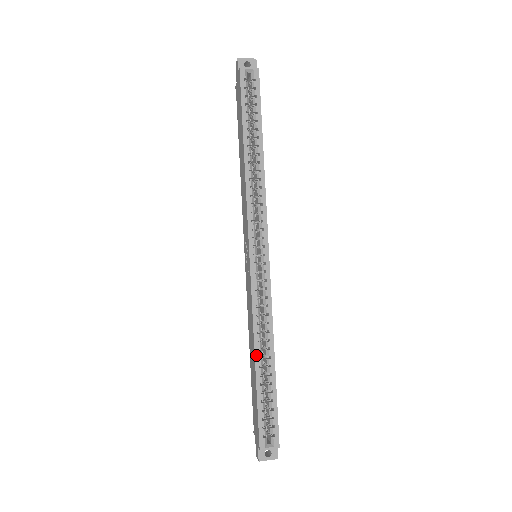
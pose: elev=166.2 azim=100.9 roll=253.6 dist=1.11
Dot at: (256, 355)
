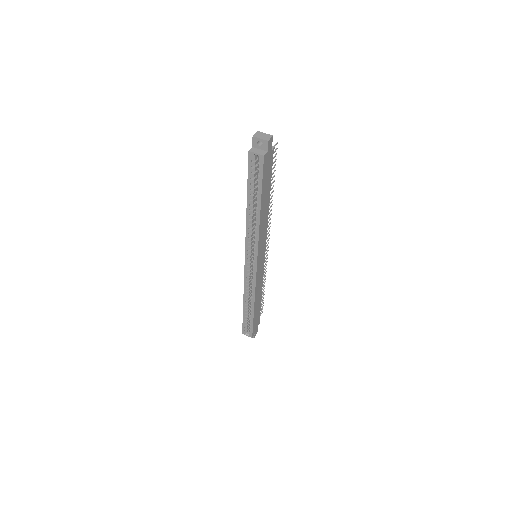
Dot at: (244, 302)
